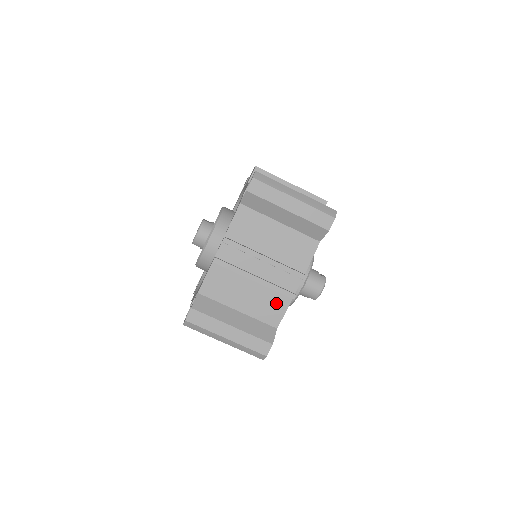
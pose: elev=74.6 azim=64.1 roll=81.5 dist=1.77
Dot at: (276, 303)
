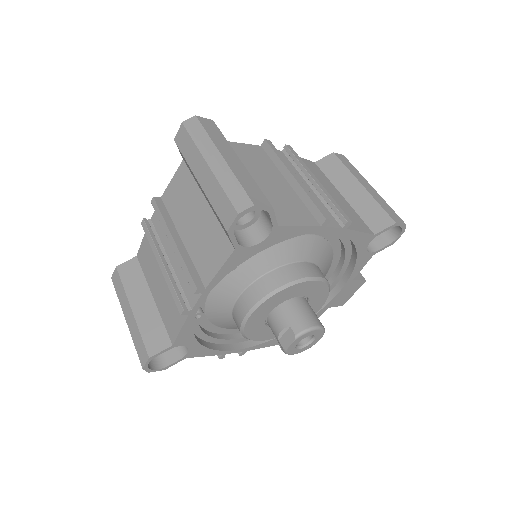
Dot at: (297, 212)
